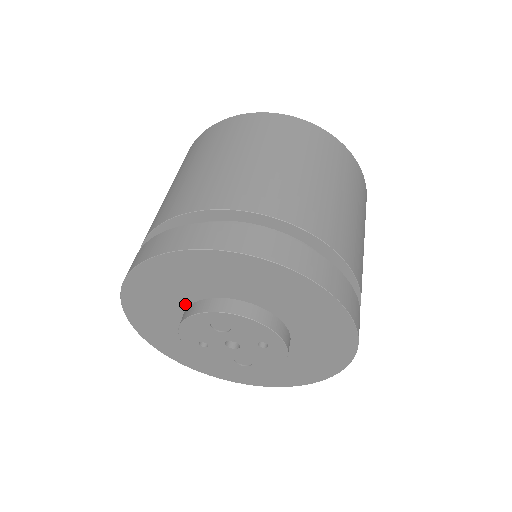
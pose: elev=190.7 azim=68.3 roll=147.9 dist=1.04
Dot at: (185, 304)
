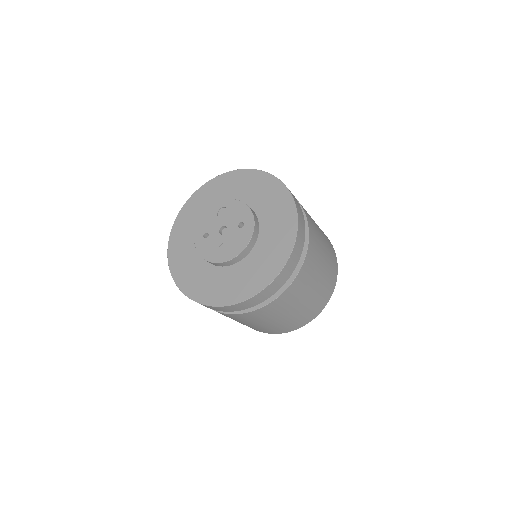
Dot at: occluded
